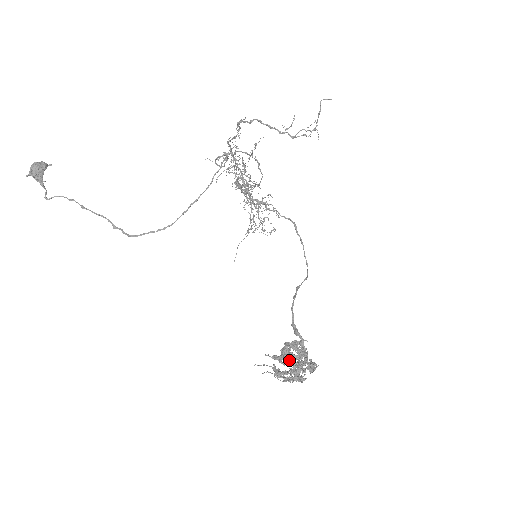
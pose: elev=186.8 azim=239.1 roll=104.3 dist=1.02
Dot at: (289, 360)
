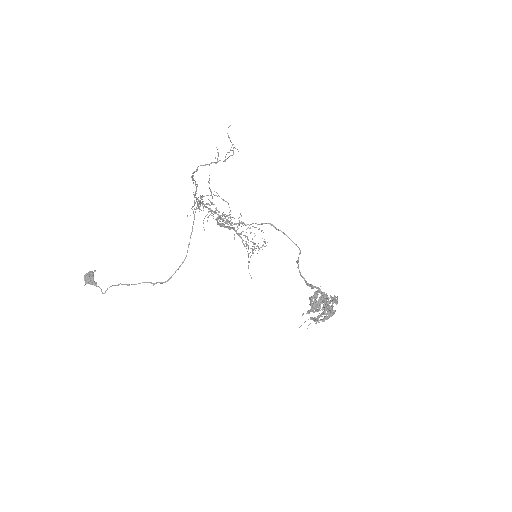
Dot at: (317, 305)
